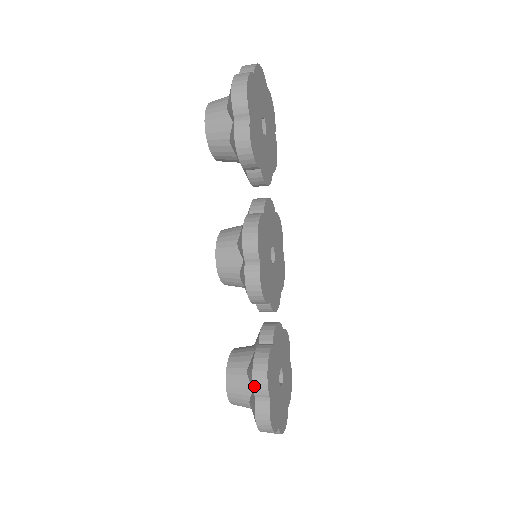
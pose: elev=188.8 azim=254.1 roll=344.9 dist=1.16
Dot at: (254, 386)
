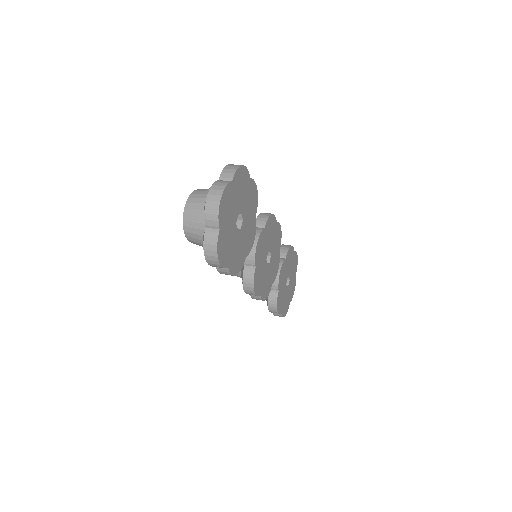
Dot at: (271, 312)
